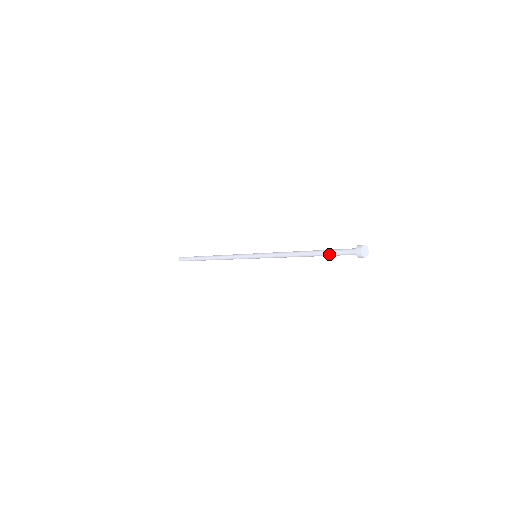
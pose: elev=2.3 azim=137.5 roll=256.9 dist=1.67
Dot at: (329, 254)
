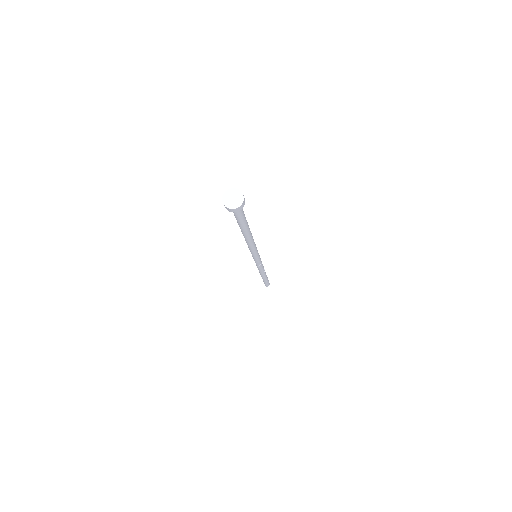
Dot at: (240, 224)
